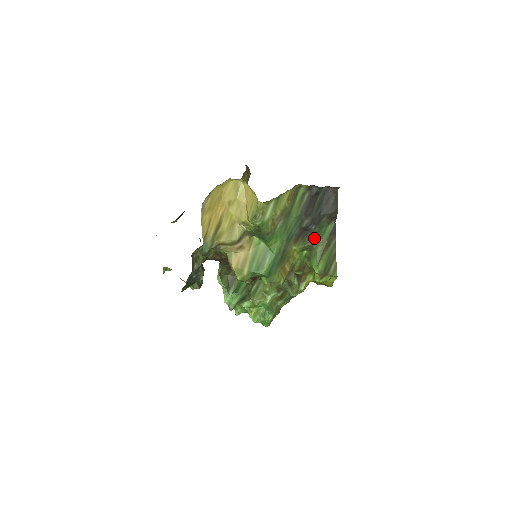
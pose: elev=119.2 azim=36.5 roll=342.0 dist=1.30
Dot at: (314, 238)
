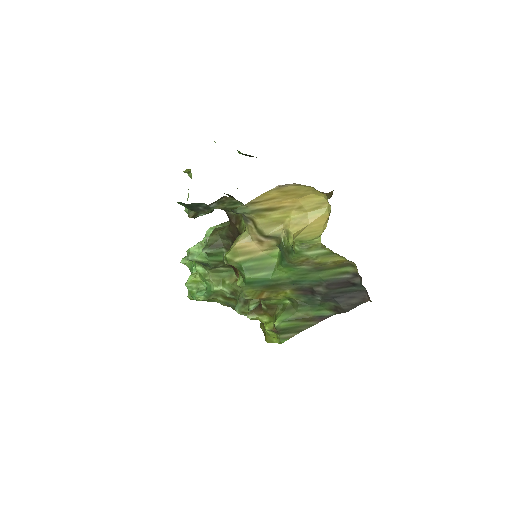
Dot at: (307, 303)
